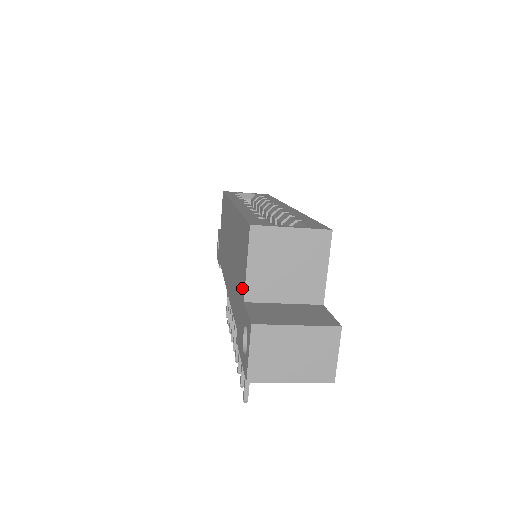
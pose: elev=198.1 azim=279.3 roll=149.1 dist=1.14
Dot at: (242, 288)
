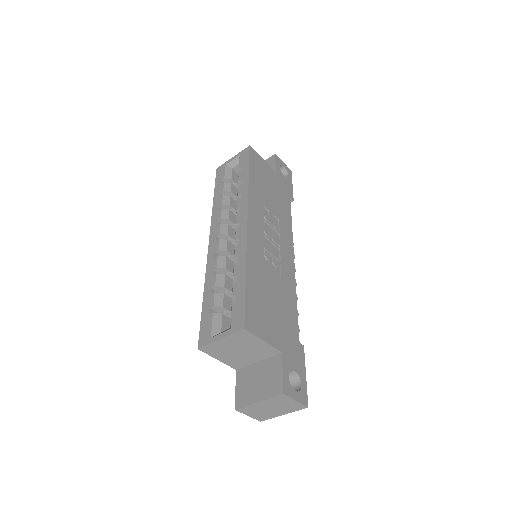
Dot at: occluded
